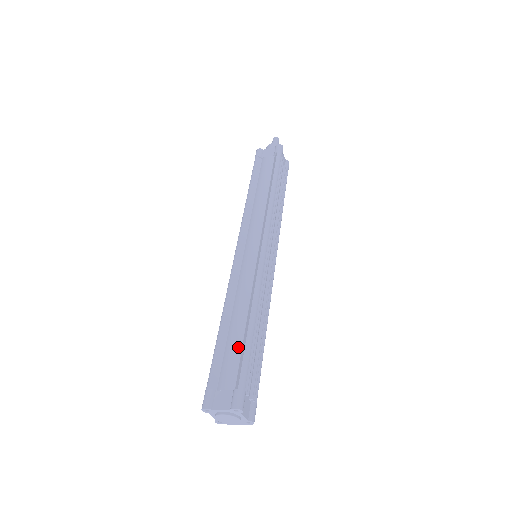
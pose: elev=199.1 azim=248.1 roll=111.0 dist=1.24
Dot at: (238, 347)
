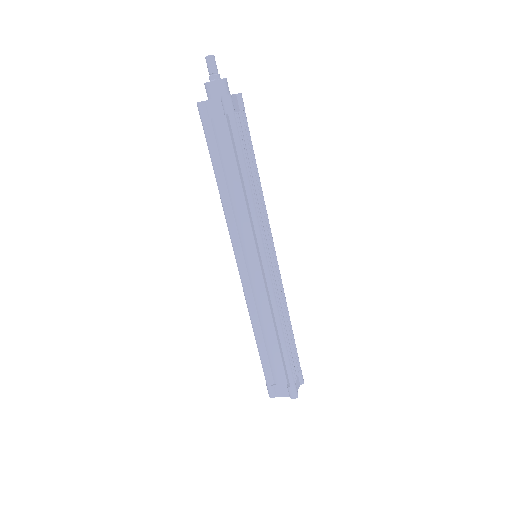
Dot at: (278, 356)
